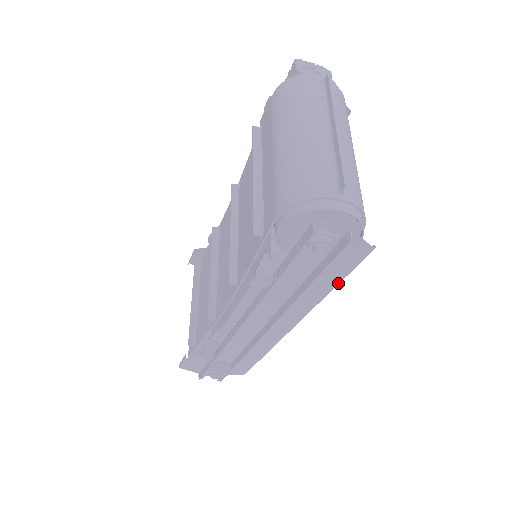
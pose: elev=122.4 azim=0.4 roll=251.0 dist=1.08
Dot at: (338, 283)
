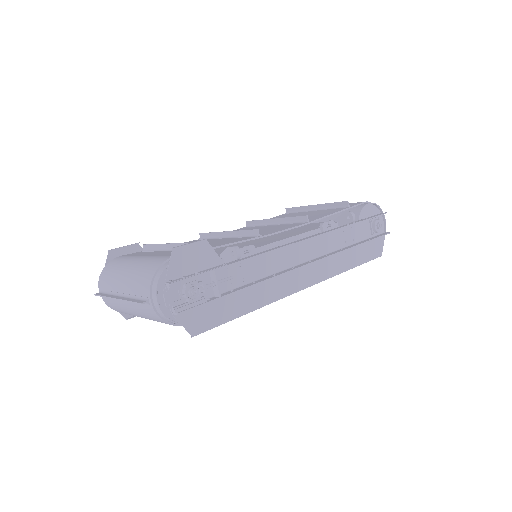
Dot at: (357, 265)
